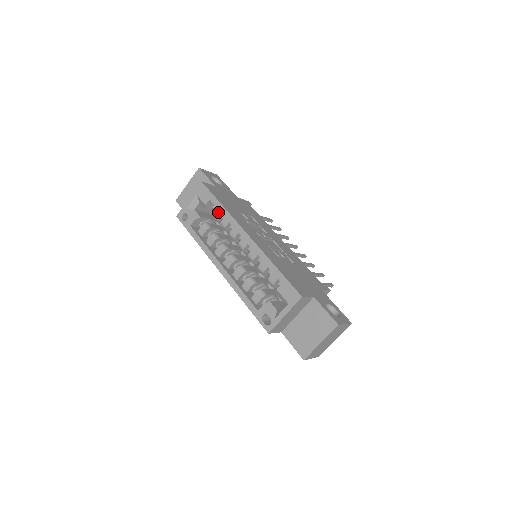
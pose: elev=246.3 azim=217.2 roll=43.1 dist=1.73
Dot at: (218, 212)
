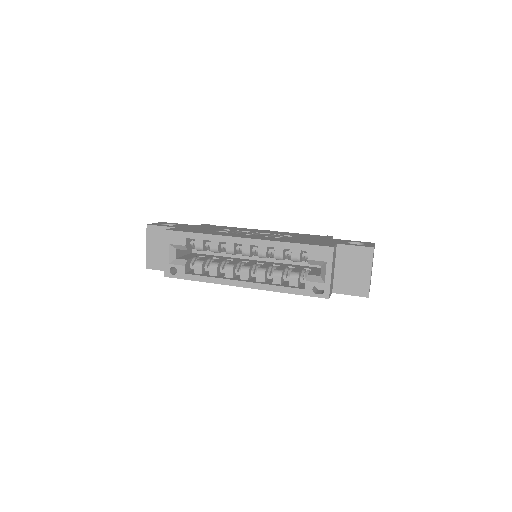
Dot at: (201, 243)
